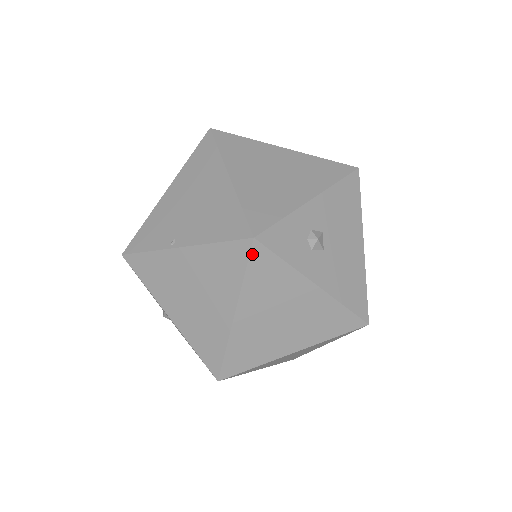
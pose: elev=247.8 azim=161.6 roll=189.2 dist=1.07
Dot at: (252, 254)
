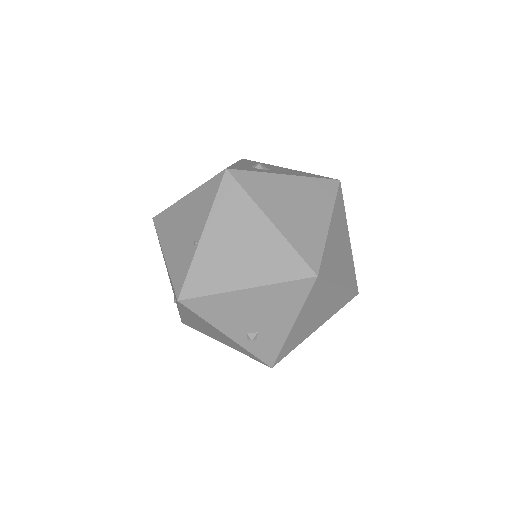
Dot at: (236, 178)
